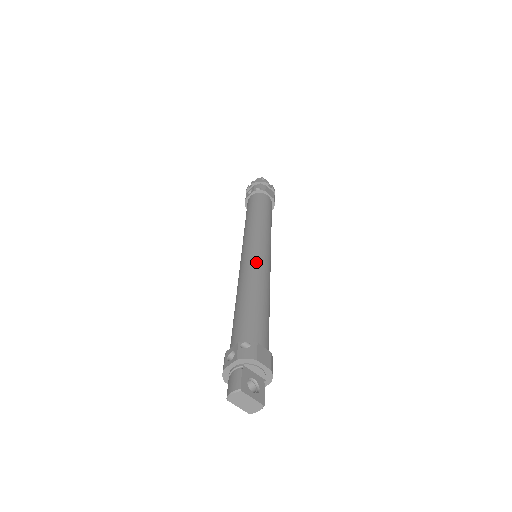
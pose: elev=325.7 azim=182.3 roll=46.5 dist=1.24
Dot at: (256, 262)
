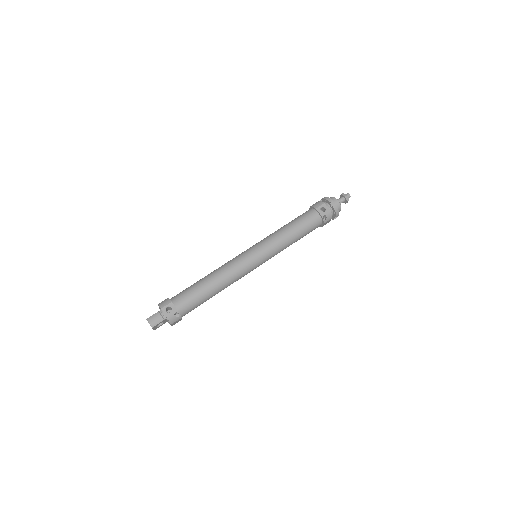
Dot at: (243, 272)
